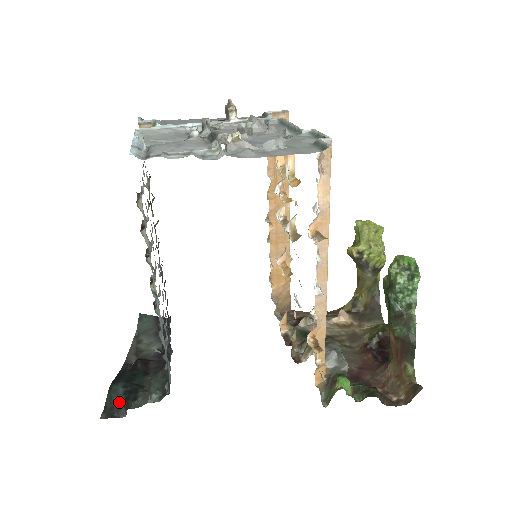
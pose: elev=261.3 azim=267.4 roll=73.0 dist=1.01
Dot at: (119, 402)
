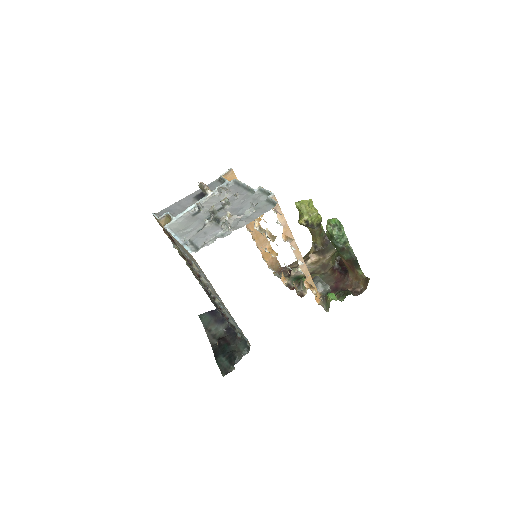
Dot at: (227, 364)
